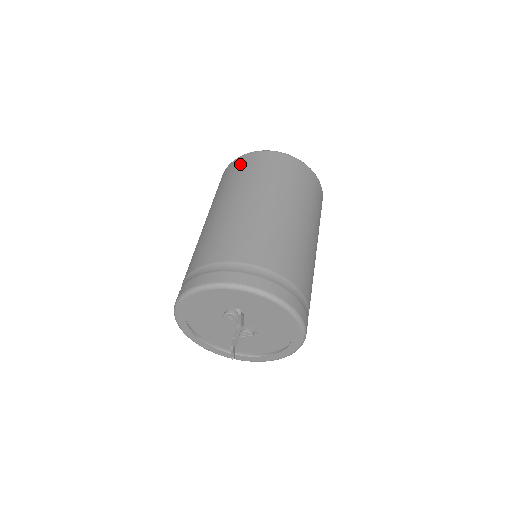
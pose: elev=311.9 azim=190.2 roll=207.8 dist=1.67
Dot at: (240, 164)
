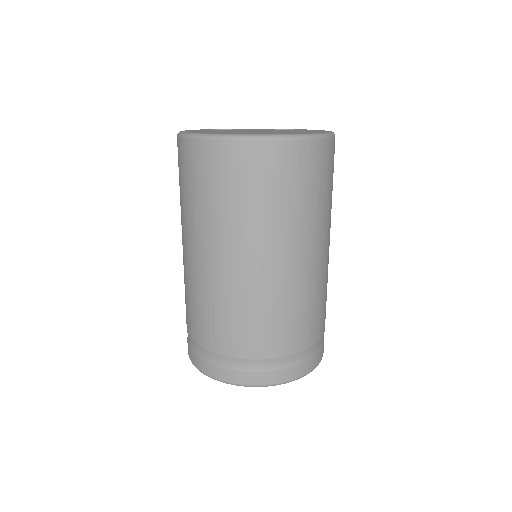
Dot at: (267, 167)
